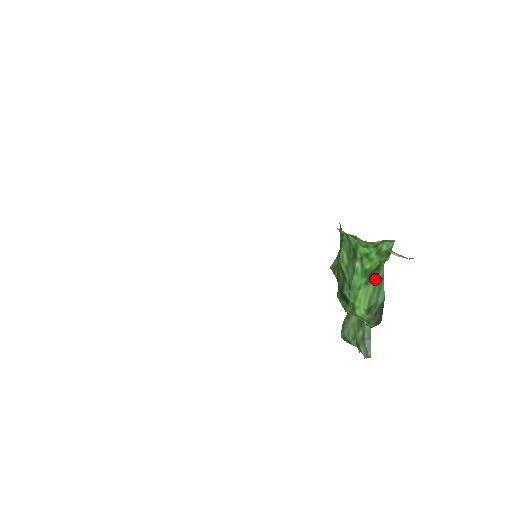
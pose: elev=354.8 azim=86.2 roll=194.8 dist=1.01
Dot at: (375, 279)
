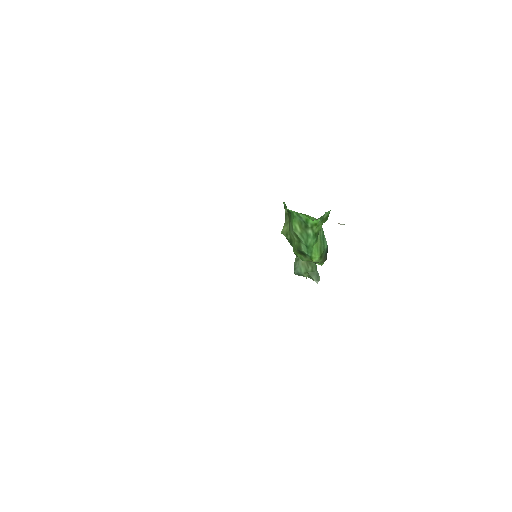
Dot at: (319, 235)
